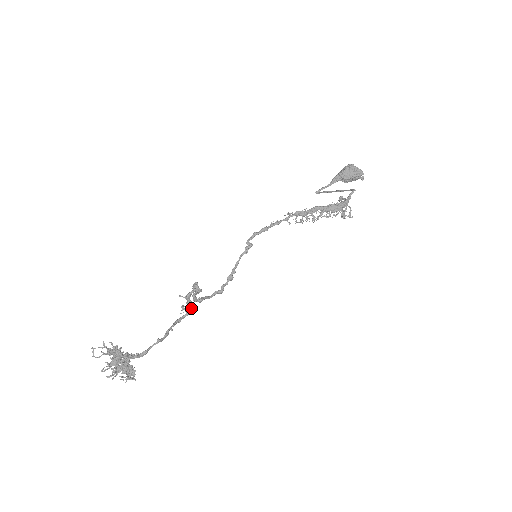
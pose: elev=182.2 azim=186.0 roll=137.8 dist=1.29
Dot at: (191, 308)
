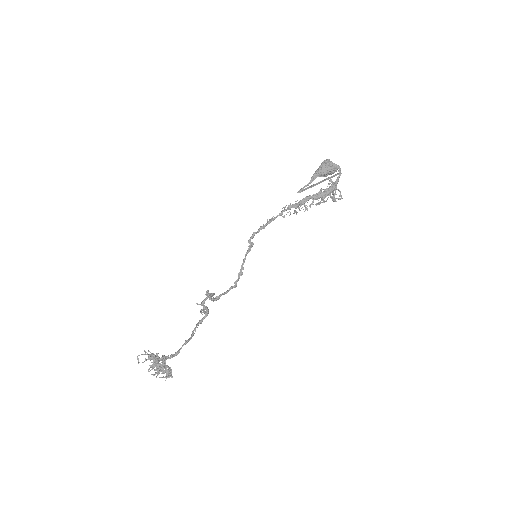
Dot at: (208, 311)
